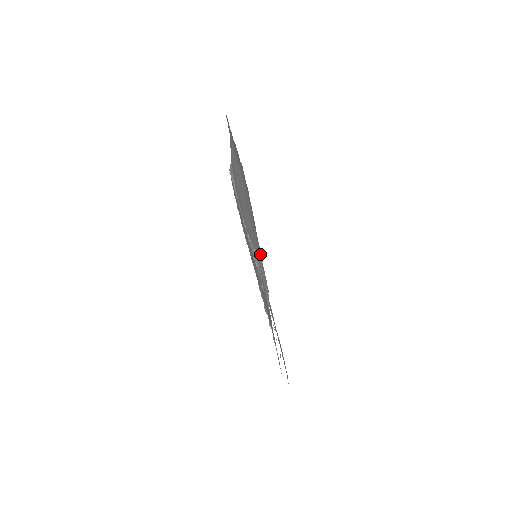
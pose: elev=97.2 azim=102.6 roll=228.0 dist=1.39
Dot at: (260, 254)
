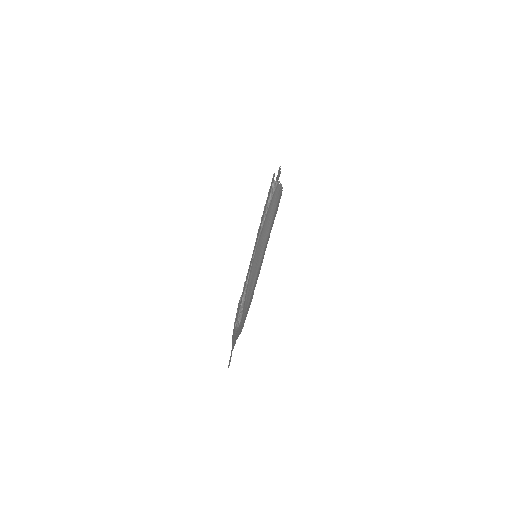
Dot at: occluded
